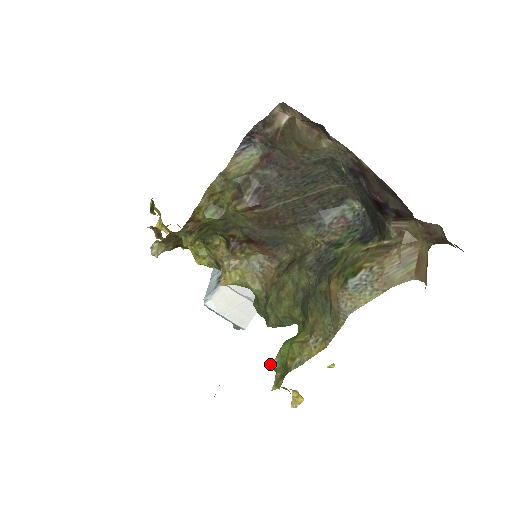
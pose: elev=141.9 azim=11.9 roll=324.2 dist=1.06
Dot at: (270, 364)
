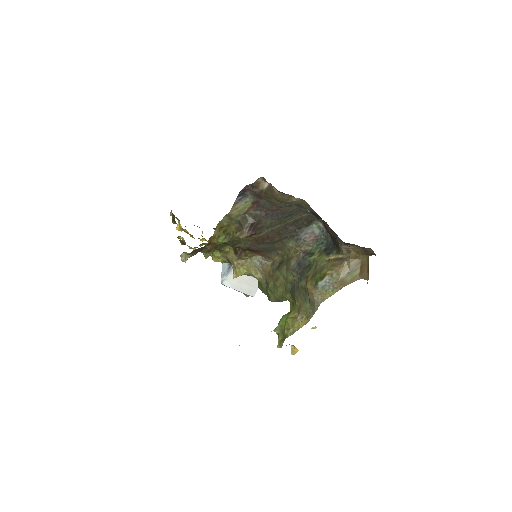
Dot at: (274, 331)
